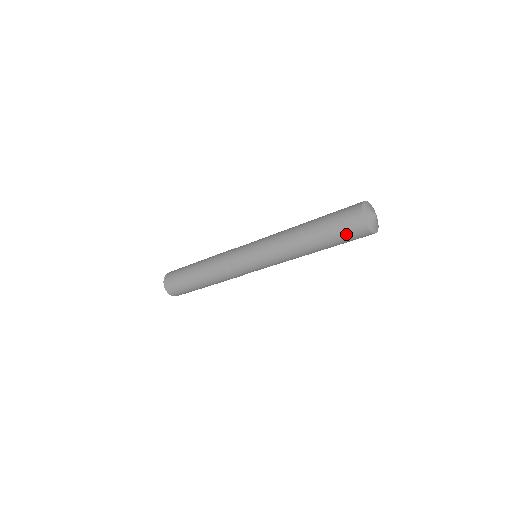
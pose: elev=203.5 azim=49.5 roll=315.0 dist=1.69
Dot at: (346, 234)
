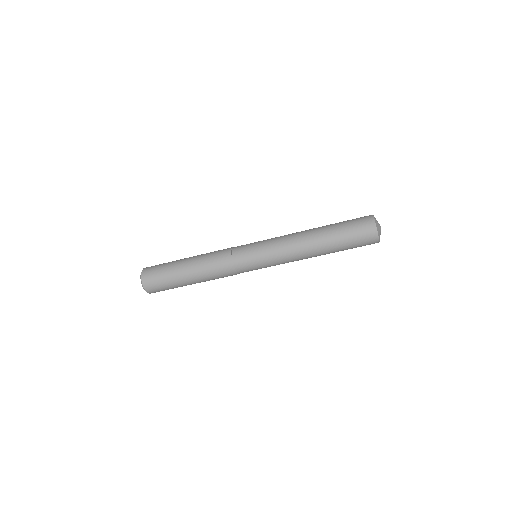
Dot at: (354, 225)
